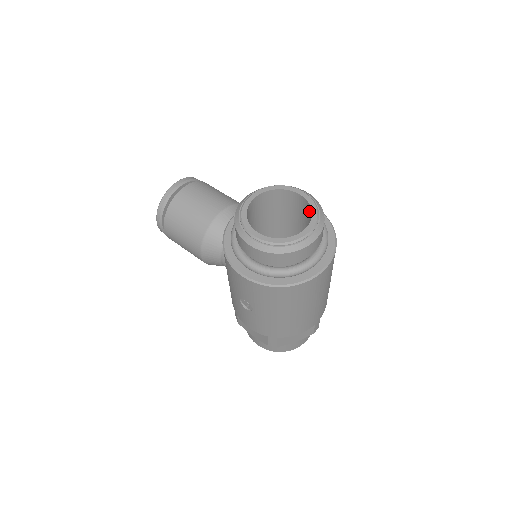
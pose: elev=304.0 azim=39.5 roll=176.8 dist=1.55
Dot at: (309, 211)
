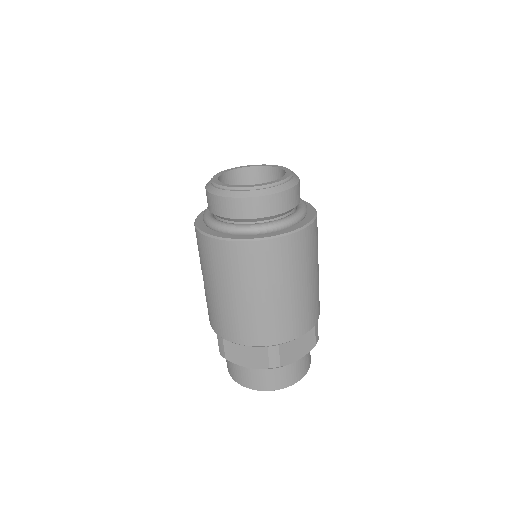
Dot at: occluded
